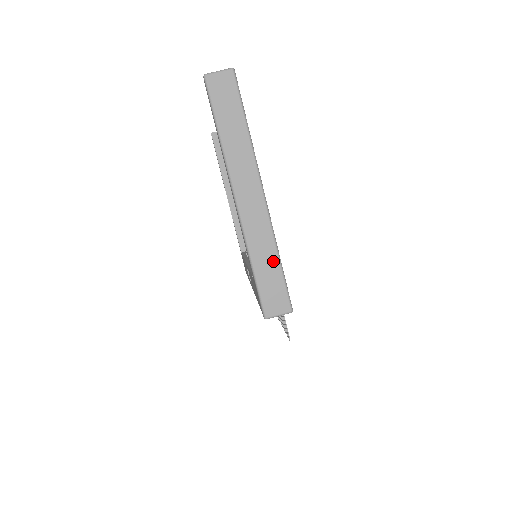
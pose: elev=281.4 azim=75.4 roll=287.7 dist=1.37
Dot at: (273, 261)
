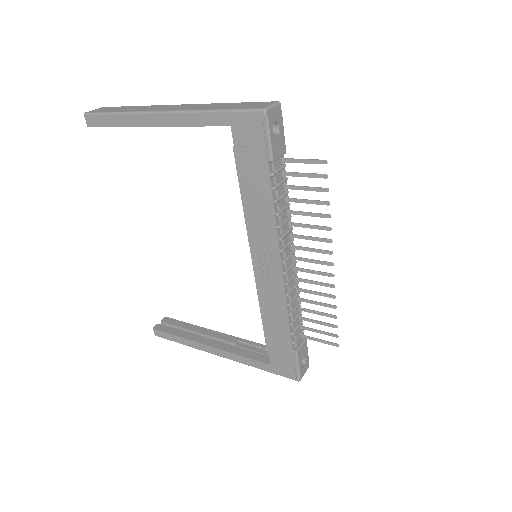
Dot at: (227, 104)
